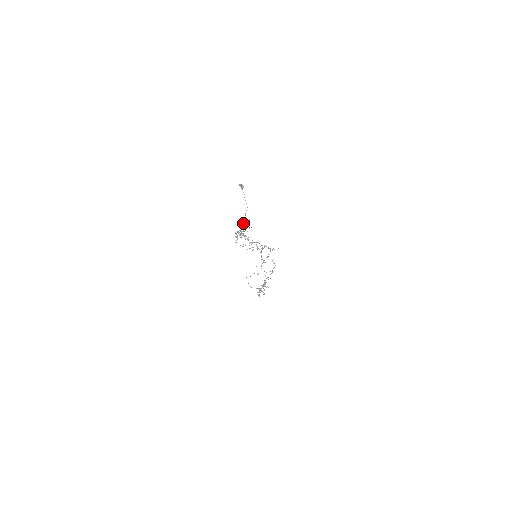
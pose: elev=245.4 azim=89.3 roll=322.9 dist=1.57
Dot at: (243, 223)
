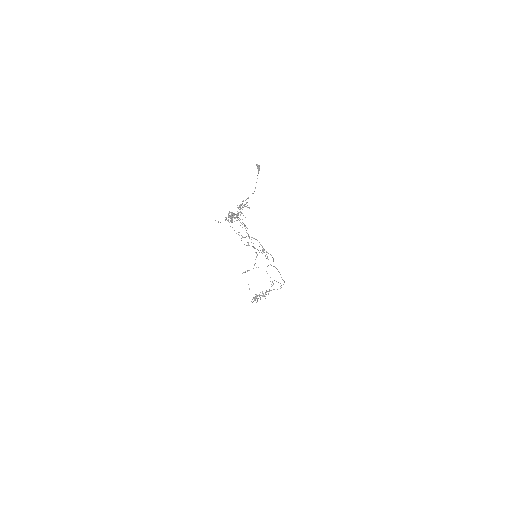
Dot at: (239, 207)
